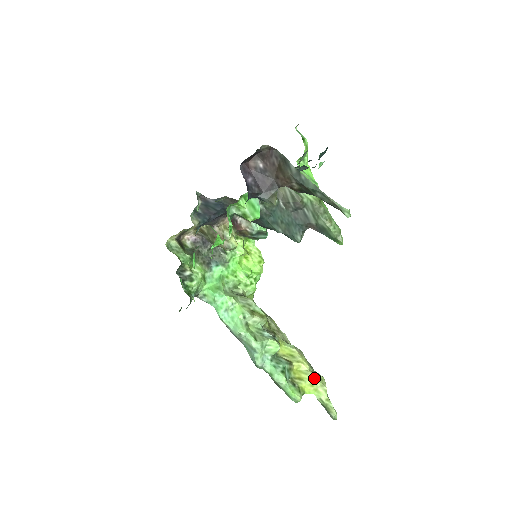
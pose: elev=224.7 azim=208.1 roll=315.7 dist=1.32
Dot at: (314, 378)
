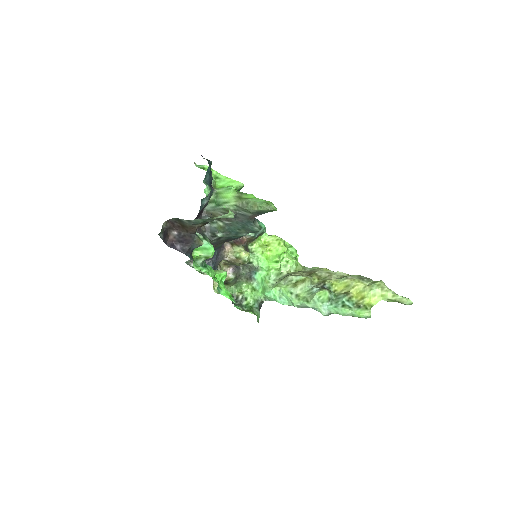
Dot at: (371, 290)
